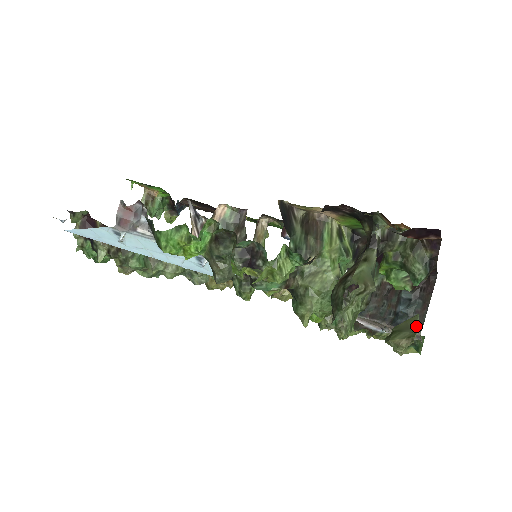
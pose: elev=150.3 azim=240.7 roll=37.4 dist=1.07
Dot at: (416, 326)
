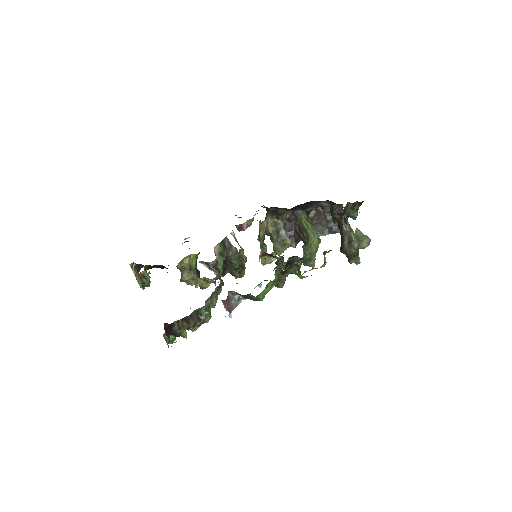
Dot at: (363, 234)
